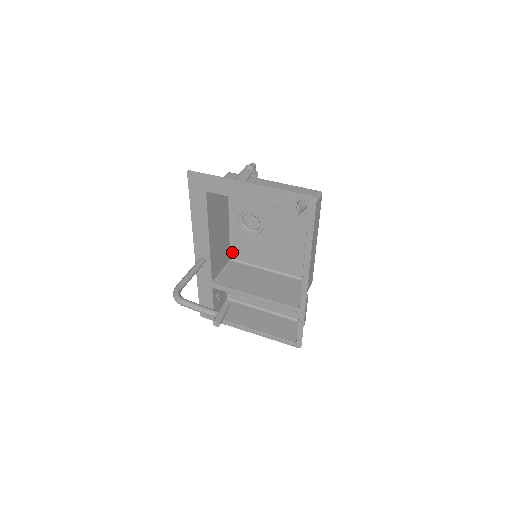
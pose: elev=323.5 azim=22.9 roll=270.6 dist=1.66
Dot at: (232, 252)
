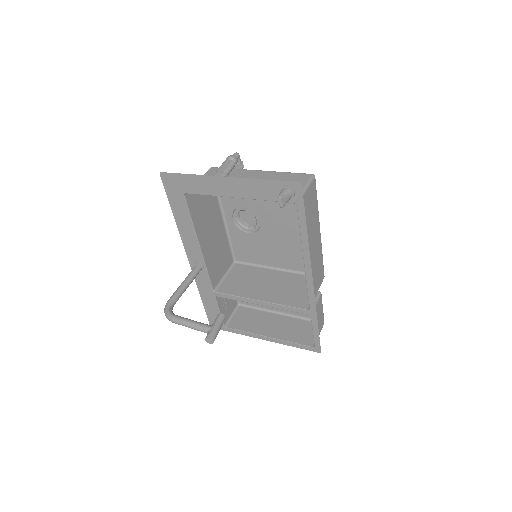
Dot at: (234, 254)
